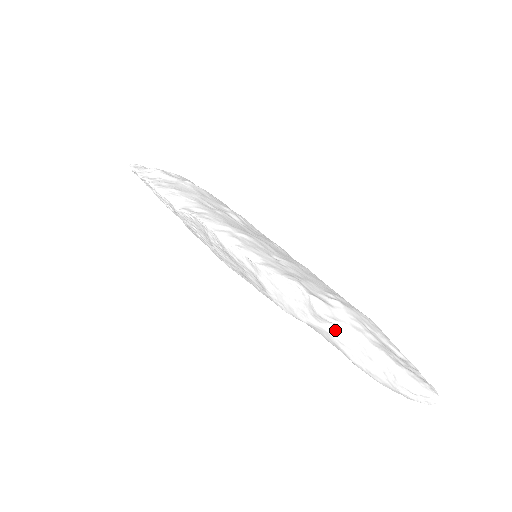
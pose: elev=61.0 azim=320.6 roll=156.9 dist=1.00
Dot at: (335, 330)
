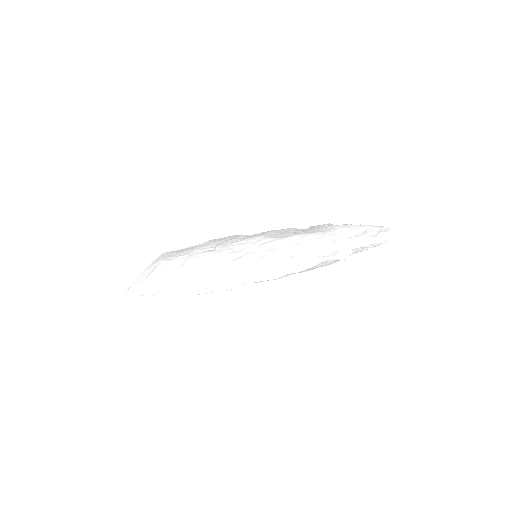
Dot at: occluded
